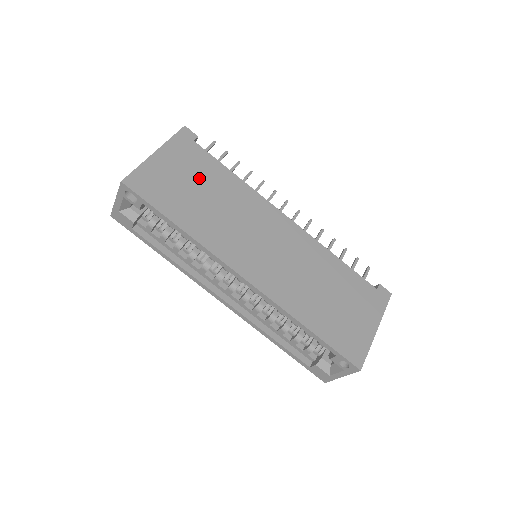
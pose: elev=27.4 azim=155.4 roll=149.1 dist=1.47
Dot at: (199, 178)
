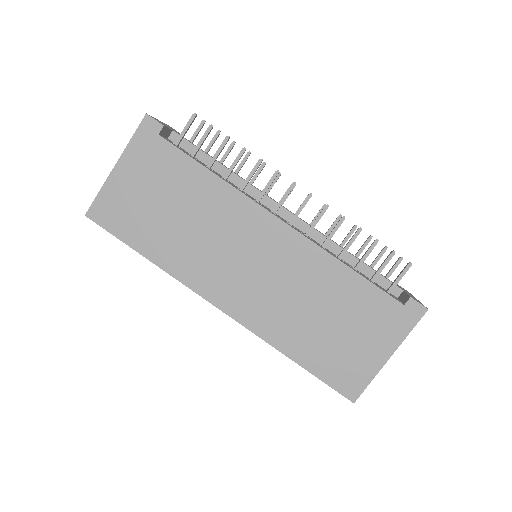
Dot at: (166, 189)
